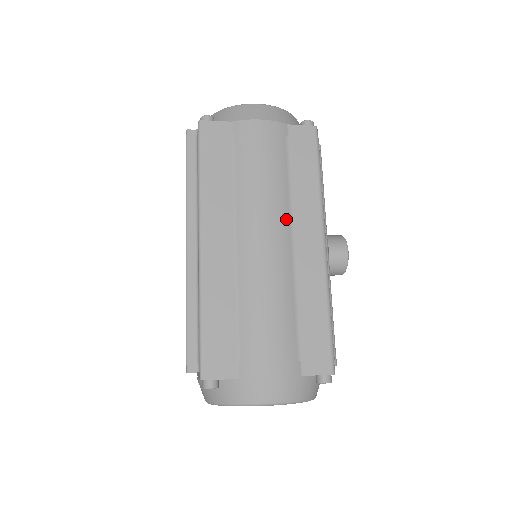
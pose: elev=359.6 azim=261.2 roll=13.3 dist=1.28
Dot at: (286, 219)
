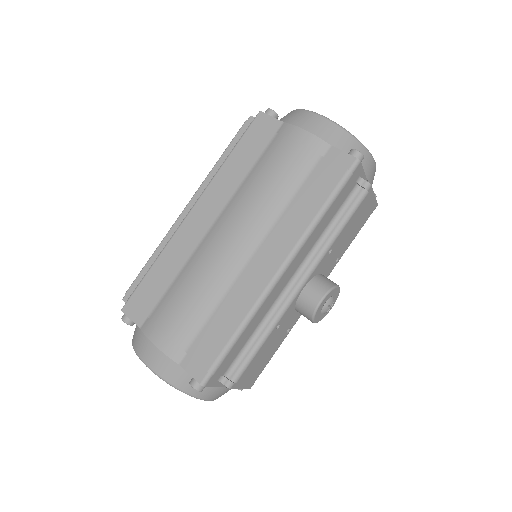
Dot at: (261, 230)
